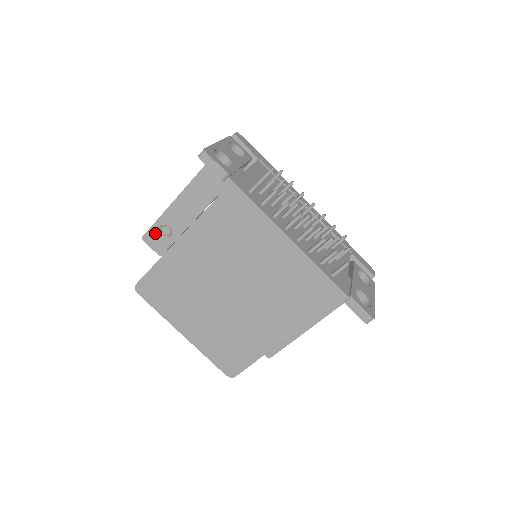
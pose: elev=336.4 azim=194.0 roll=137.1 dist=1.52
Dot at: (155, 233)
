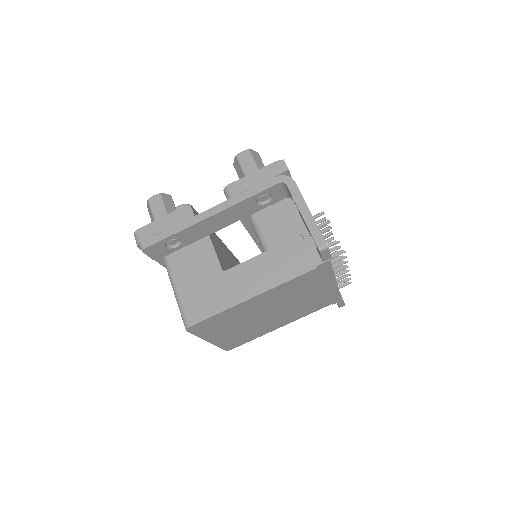
Dot at: (161, 245)
